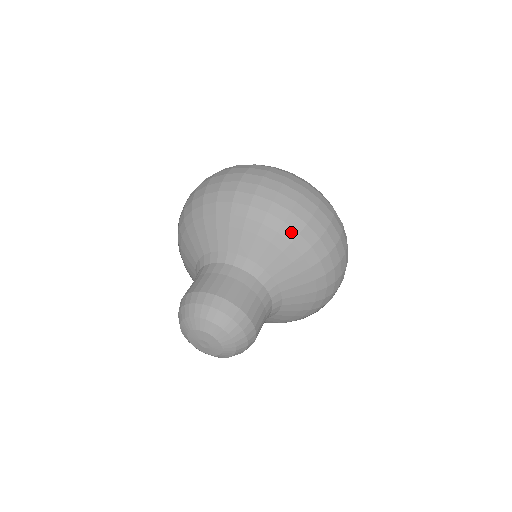
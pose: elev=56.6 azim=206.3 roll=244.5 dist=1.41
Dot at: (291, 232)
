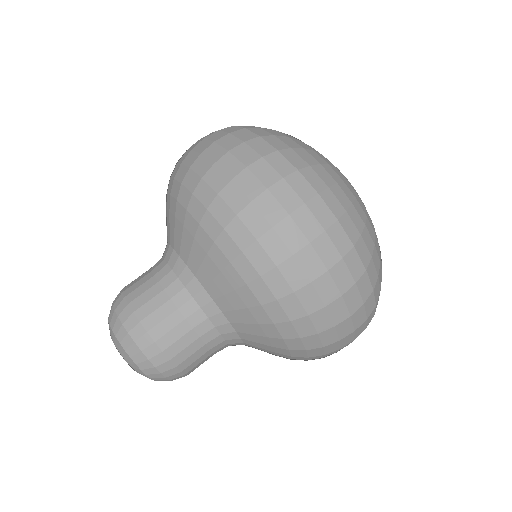
Dot at: (298, 346)
